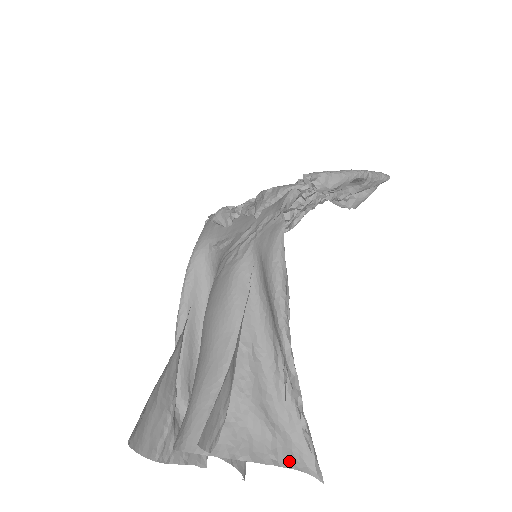
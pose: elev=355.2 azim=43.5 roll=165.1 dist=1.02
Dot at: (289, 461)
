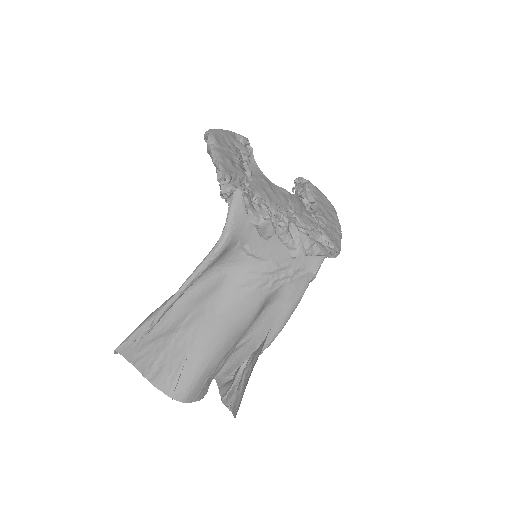
Dot at: occluded
